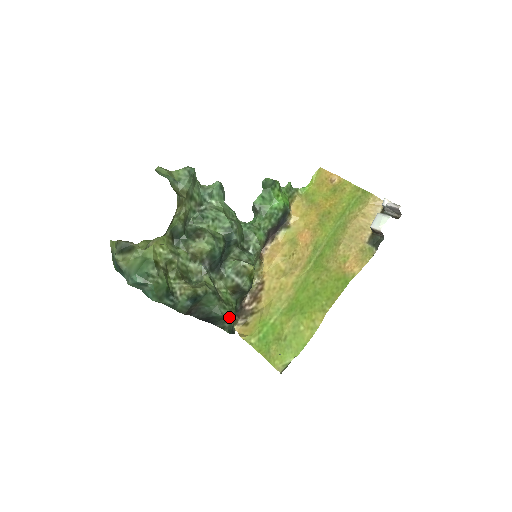
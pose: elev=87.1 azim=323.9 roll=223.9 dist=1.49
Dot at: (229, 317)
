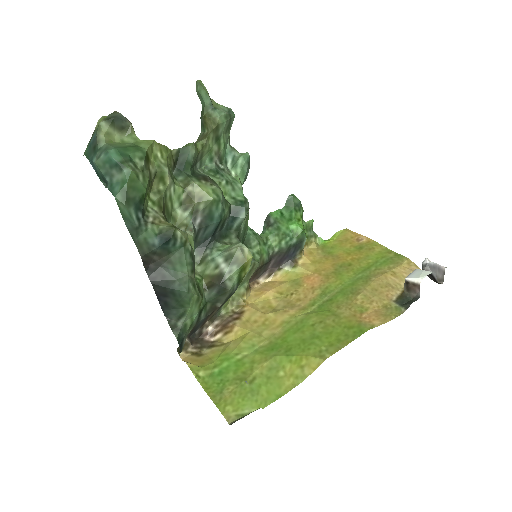
Dot at: (190, 312)
